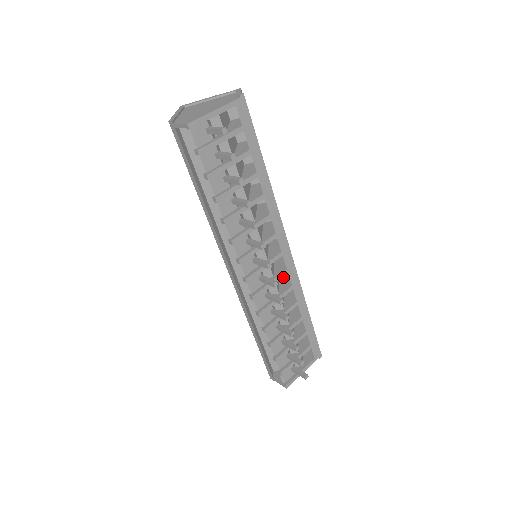
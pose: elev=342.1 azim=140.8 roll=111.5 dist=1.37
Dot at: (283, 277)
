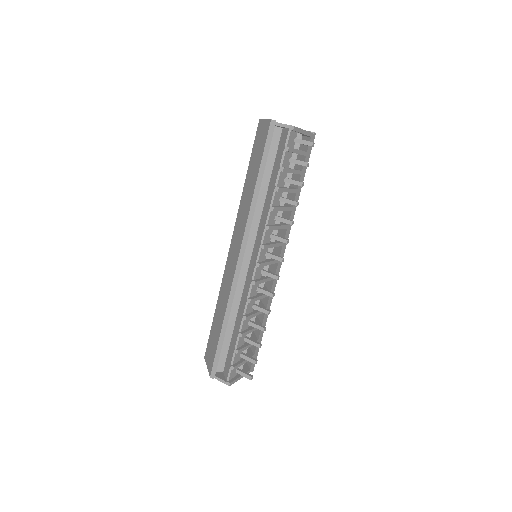
Dot at: occluded
